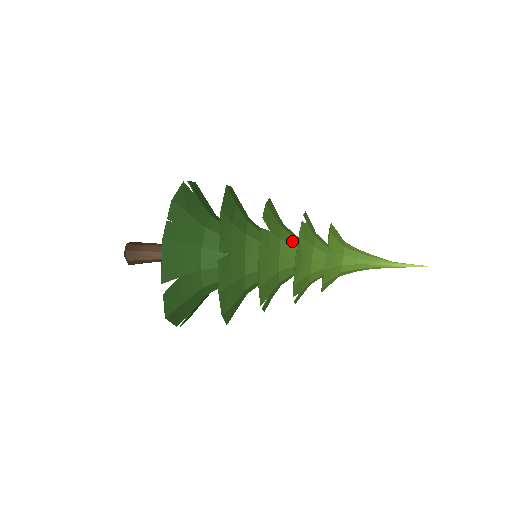
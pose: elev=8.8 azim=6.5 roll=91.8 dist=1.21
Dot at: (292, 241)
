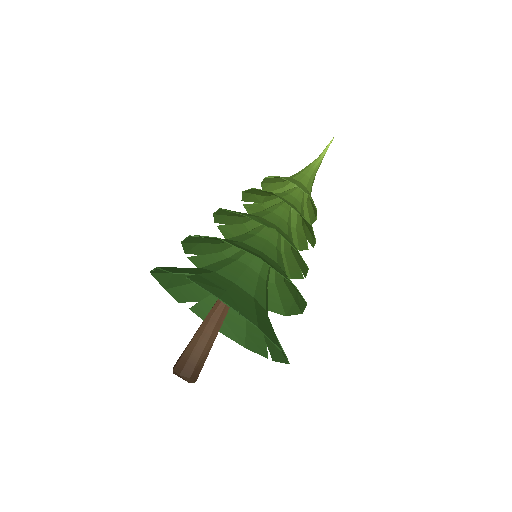
Dot at: (275, 217)
